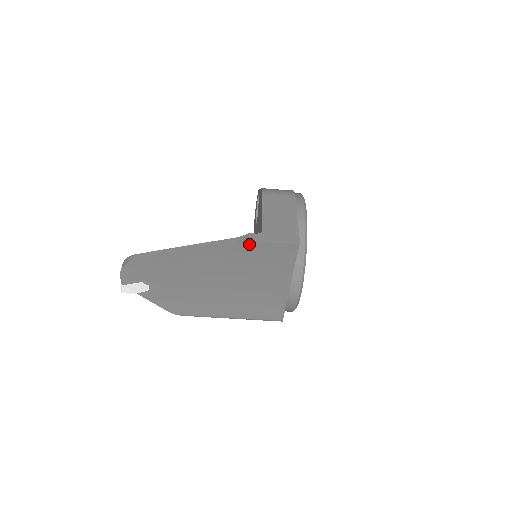
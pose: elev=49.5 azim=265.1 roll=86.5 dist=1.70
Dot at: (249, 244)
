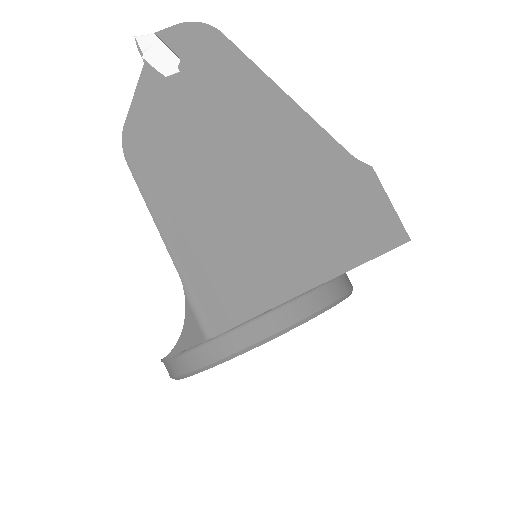
Dot at: (363, 172)
